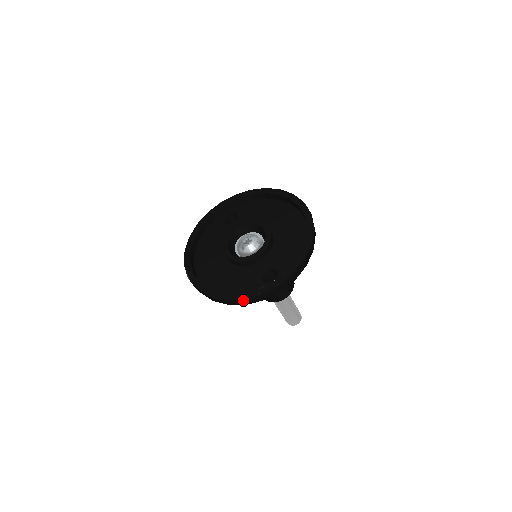
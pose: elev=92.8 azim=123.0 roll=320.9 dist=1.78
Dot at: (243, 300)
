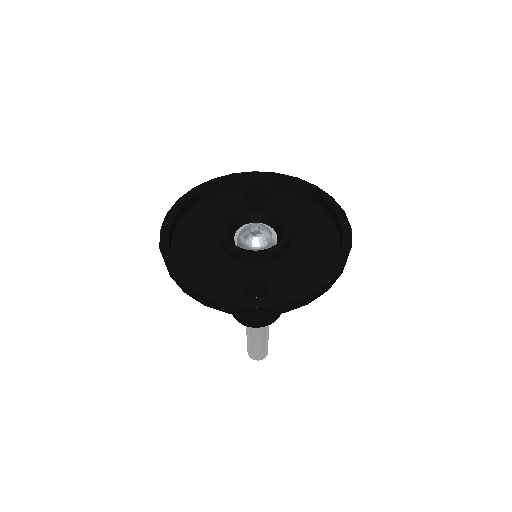
Dot at: (204, 298)
